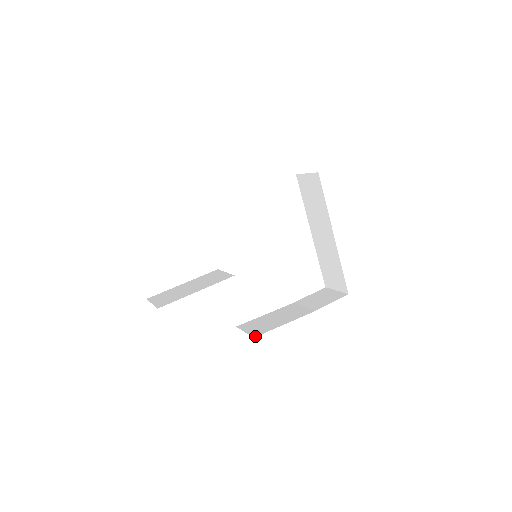
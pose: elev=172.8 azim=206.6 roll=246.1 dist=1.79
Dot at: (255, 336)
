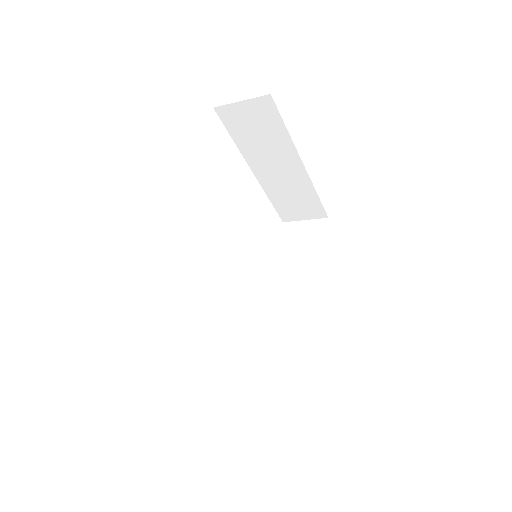
Dot at: (310, 343)
